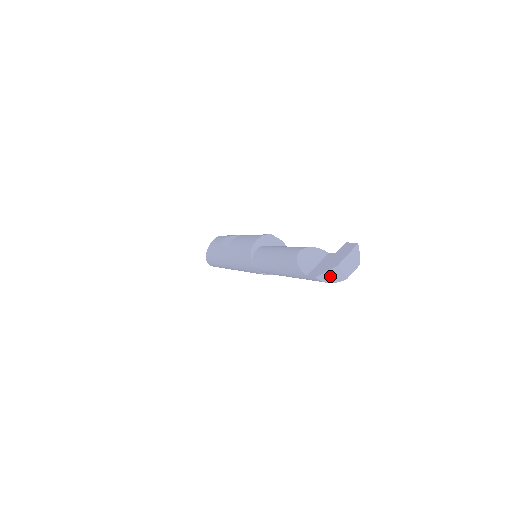
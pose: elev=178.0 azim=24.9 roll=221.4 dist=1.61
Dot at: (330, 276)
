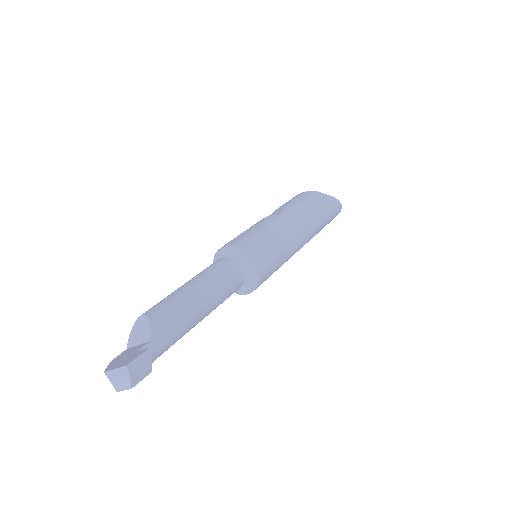
Dot at: occluded
